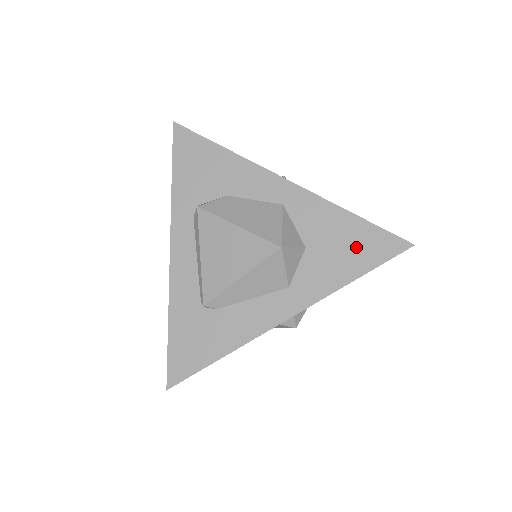
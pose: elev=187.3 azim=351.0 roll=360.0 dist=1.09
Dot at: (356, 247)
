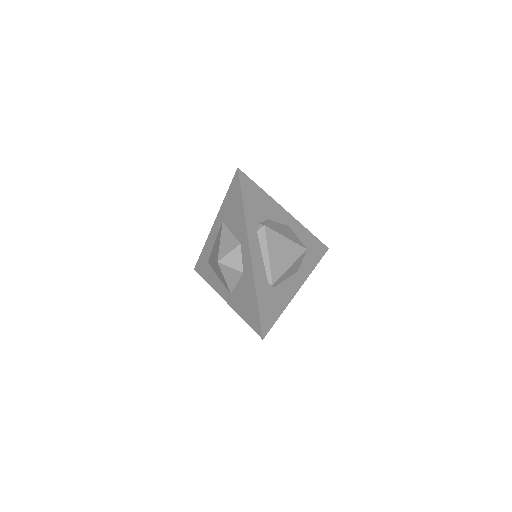
Dot at: (314, 249)
